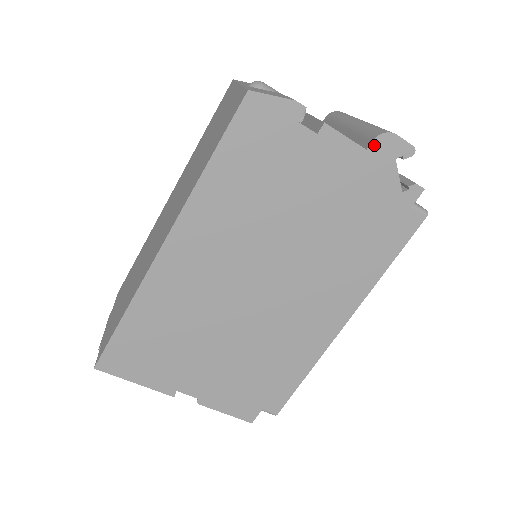
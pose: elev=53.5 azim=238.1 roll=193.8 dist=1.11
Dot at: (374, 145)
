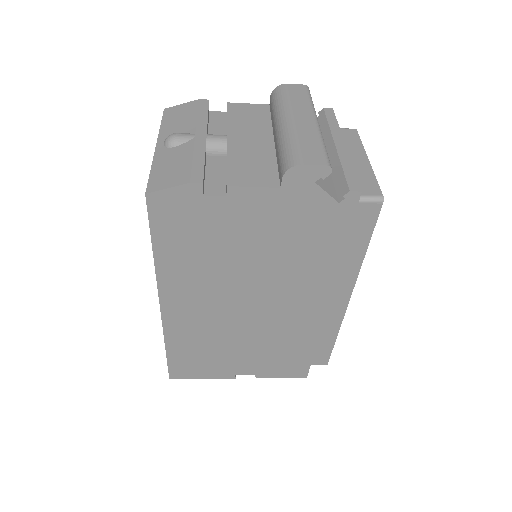
Dot at: (286, 181)
